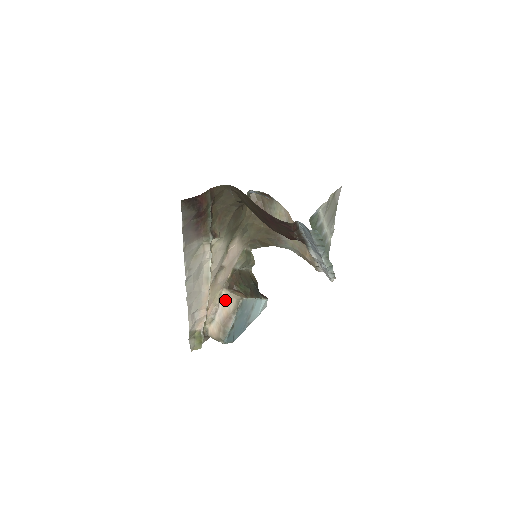
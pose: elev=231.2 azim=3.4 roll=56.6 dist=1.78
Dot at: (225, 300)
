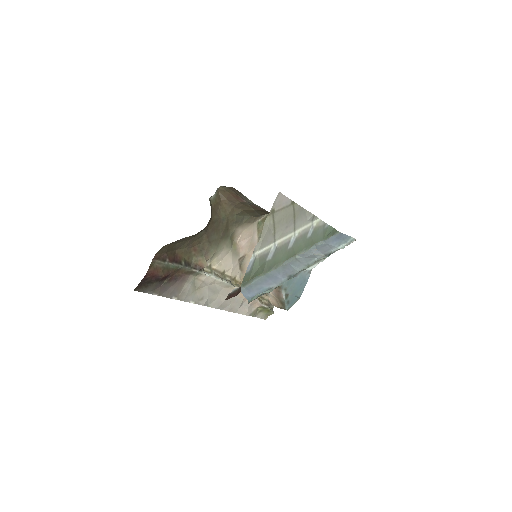
Dot at: occluded
